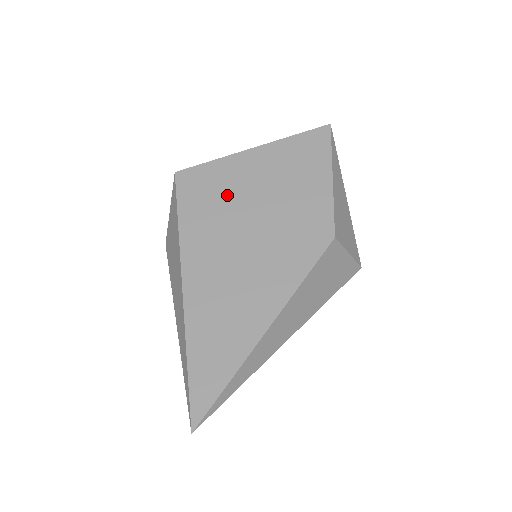
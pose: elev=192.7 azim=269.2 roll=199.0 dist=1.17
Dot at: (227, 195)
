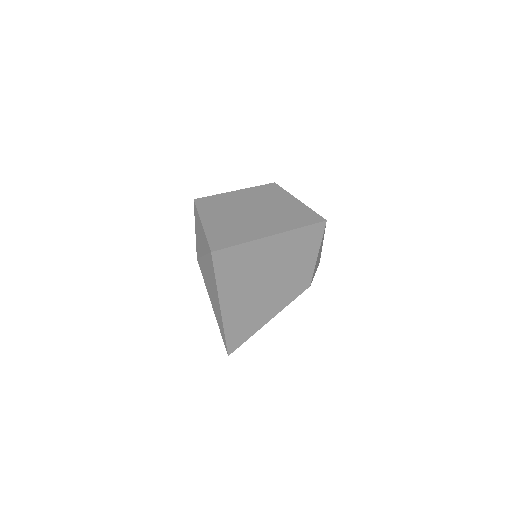
Dot at: (248, 266)
